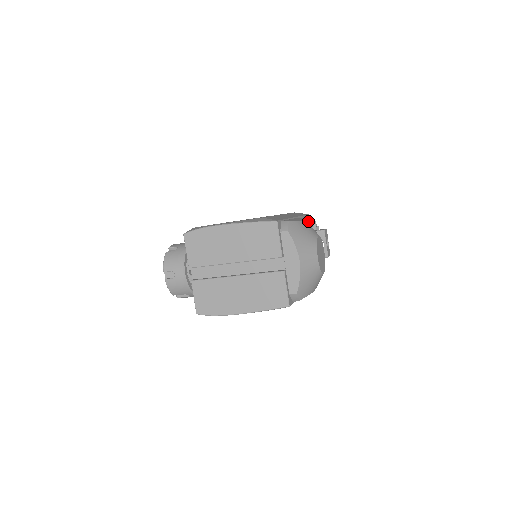
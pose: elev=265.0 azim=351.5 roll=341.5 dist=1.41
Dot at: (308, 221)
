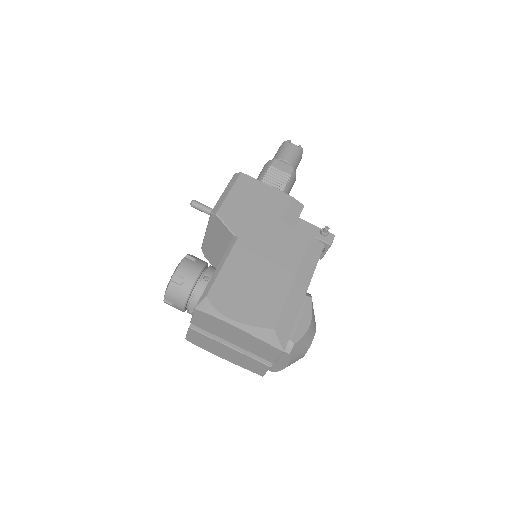
Dot at: occluded
